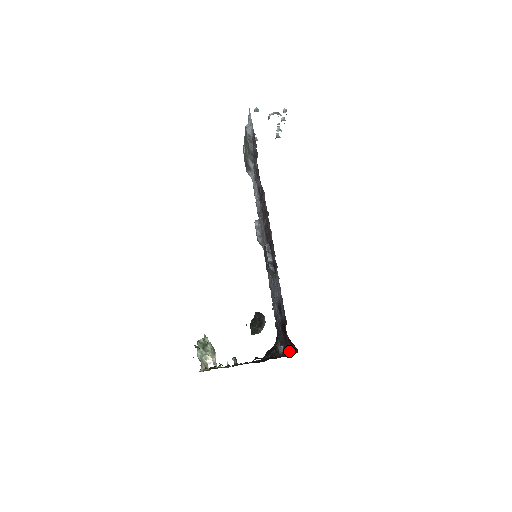
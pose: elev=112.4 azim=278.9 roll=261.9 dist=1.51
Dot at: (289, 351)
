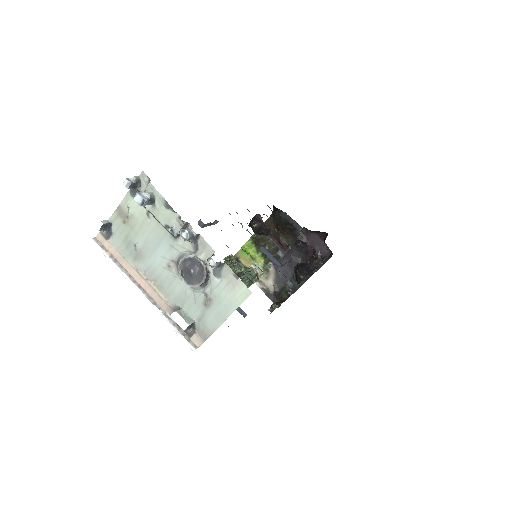
Dot at: (328, 248)
